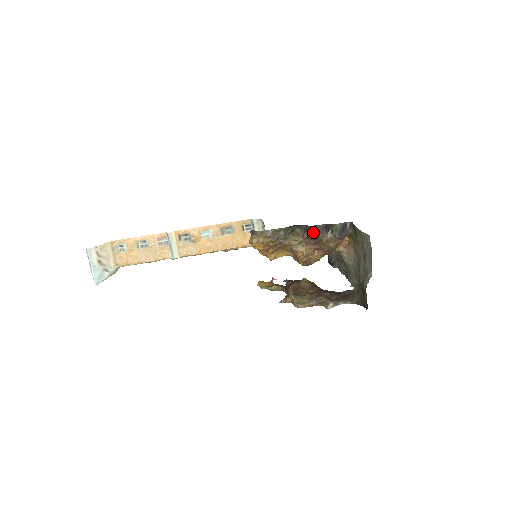
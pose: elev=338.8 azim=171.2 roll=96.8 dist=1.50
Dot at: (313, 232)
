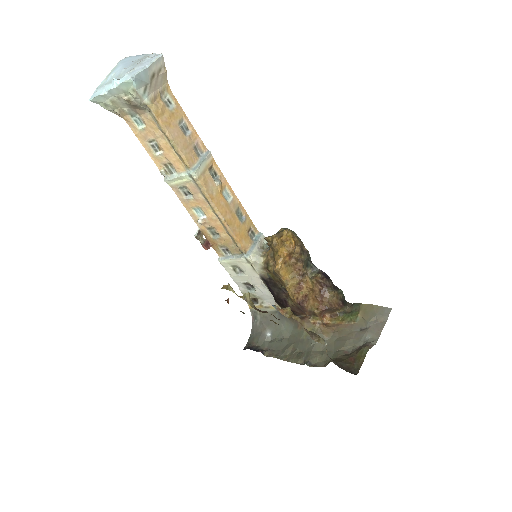
Dot at: (328, 279)
